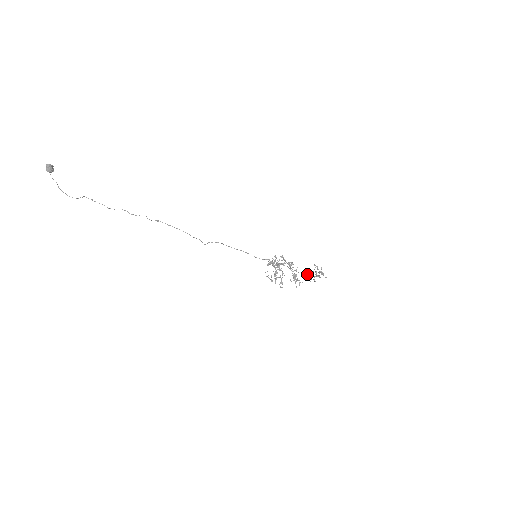
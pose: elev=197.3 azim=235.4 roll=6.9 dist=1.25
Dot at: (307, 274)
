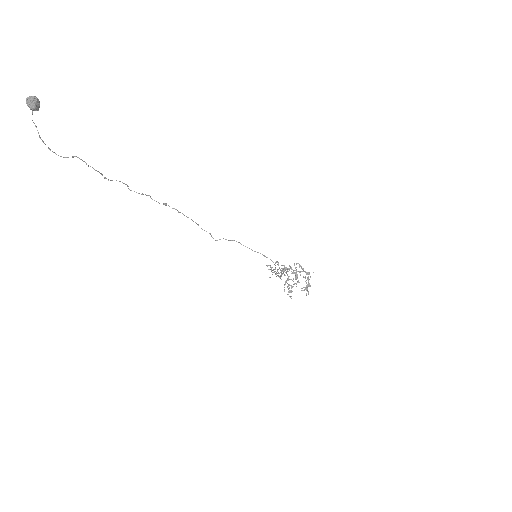
Dot at: occluded
